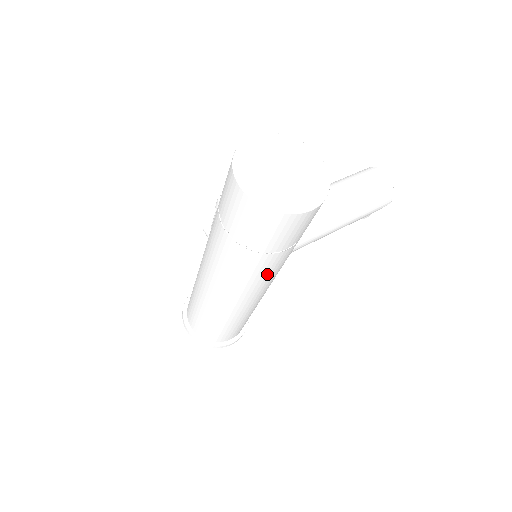
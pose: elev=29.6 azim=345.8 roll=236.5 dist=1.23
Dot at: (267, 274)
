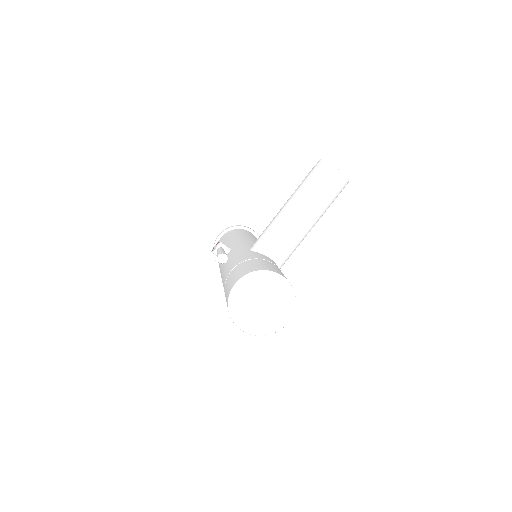
Dot at: occluded
